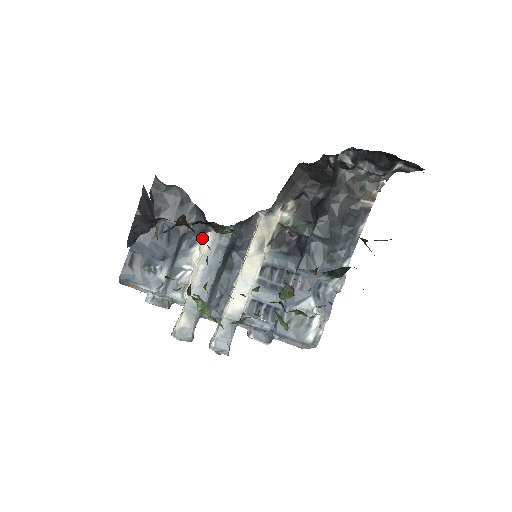
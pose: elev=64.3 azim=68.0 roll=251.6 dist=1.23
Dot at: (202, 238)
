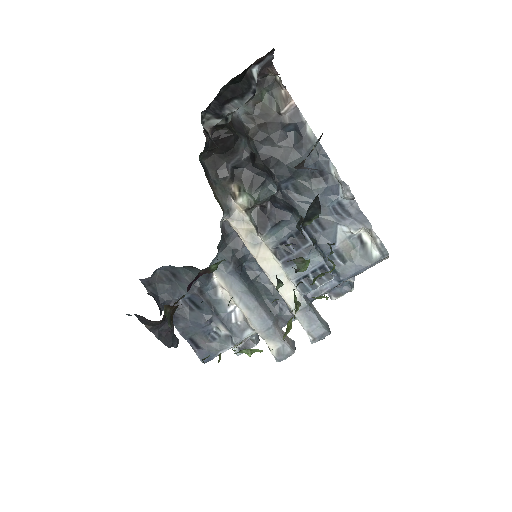
Dot at: (215, 279)
